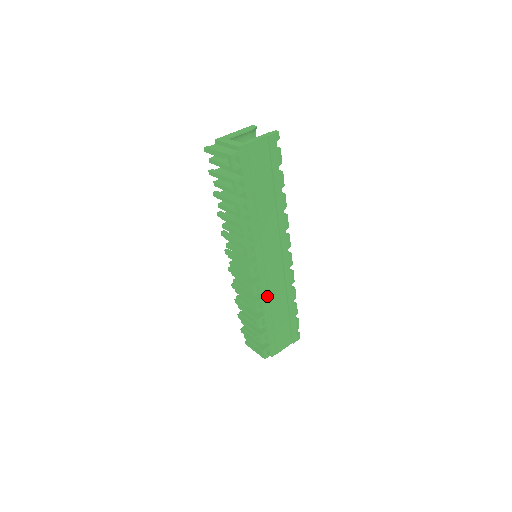
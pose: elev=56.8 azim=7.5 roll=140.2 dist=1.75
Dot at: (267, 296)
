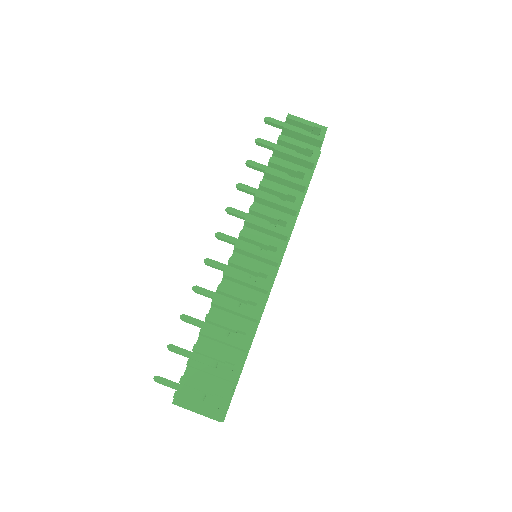
Dot at: occluded
